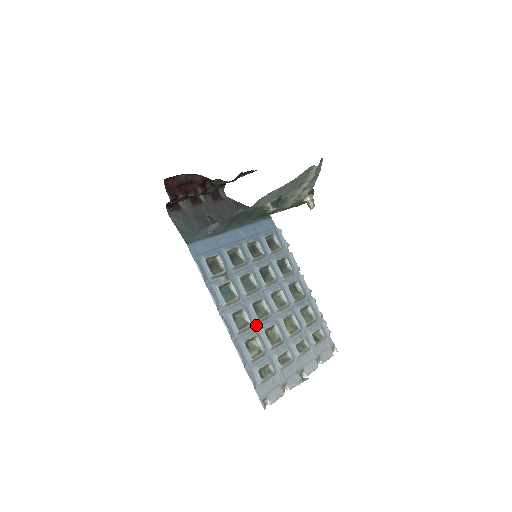
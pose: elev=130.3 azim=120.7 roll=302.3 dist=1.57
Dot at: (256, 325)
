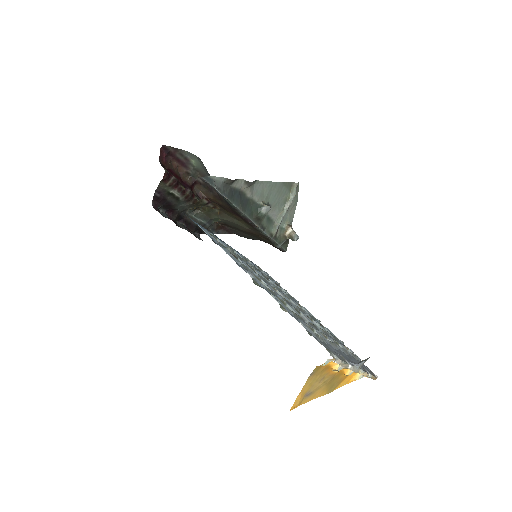
Dot at: occluded
